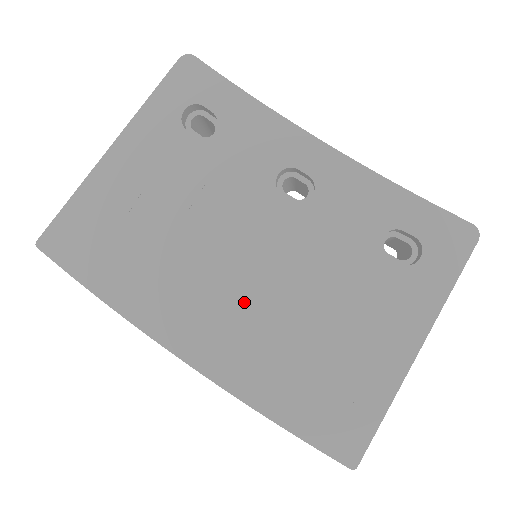
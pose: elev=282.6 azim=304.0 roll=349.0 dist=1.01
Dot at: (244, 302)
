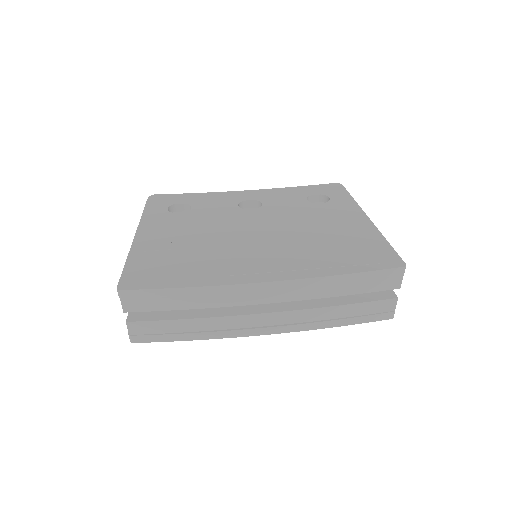
Dot at: (274, 245)
